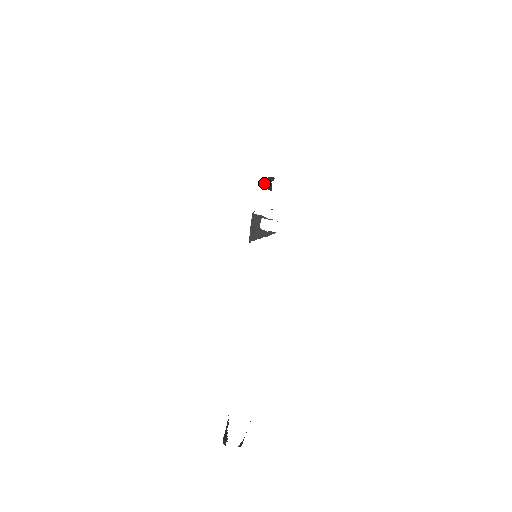
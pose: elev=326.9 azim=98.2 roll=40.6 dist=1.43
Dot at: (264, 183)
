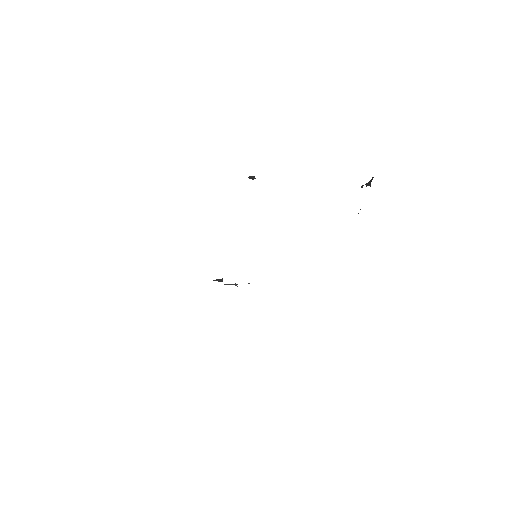
Dot at: (249, 176)
